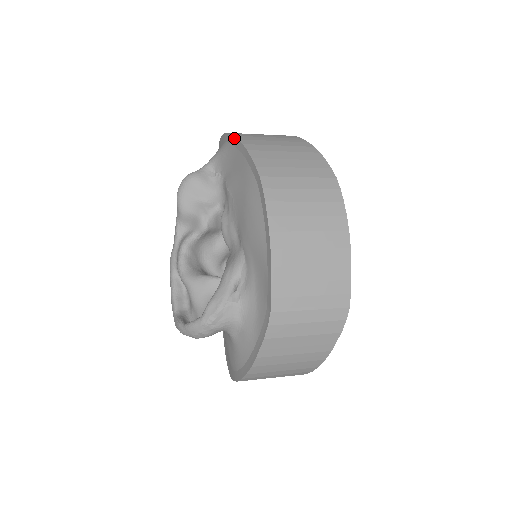
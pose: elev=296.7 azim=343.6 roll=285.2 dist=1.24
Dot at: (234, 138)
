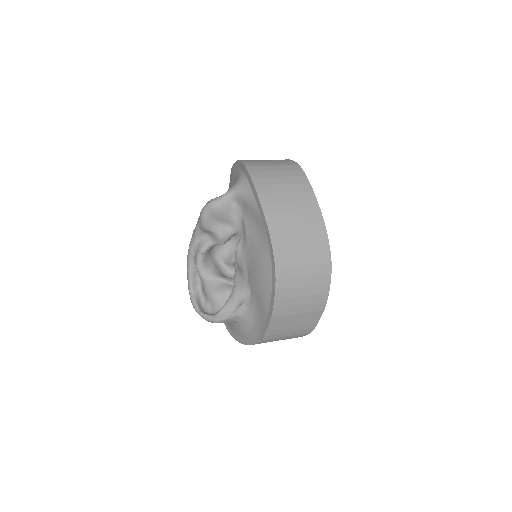
Dot at: (261, 207)
